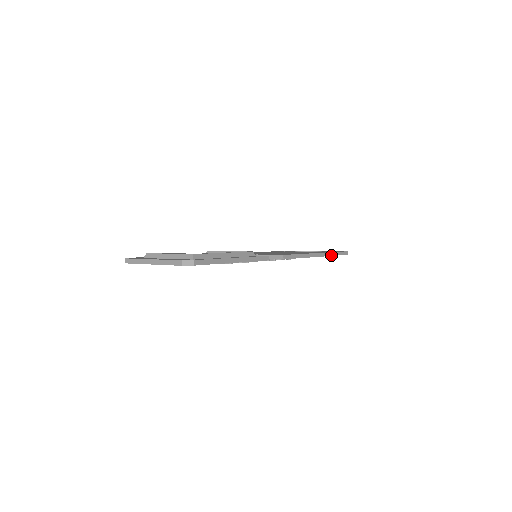
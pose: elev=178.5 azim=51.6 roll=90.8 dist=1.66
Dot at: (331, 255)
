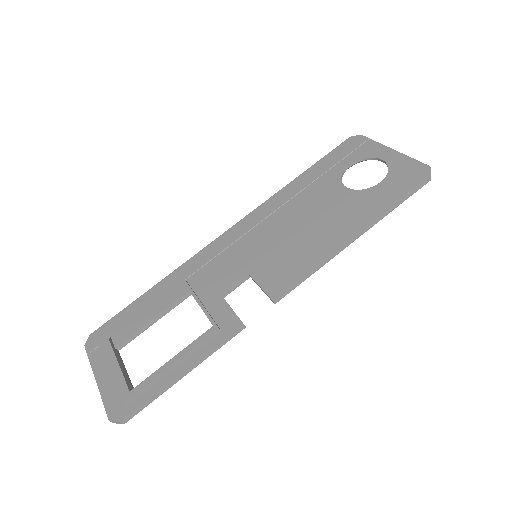
Dot at: (385, 215)
